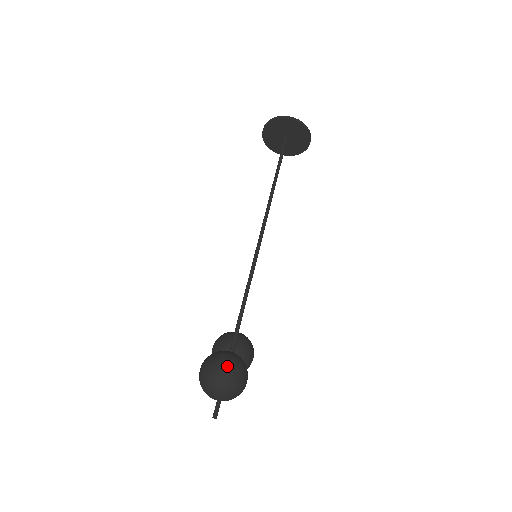
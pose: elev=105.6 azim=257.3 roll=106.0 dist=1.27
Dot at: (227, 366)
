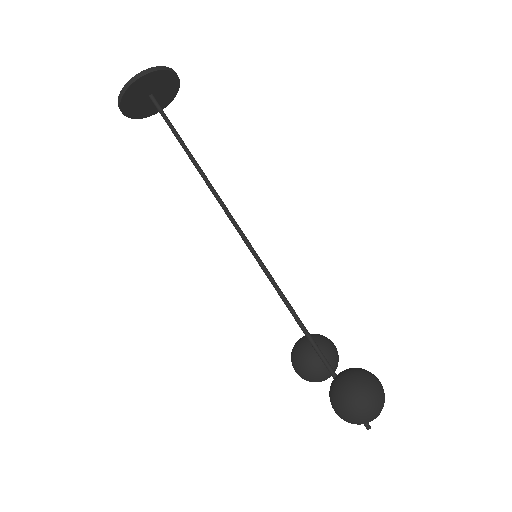
Dot at: (367, 392)
